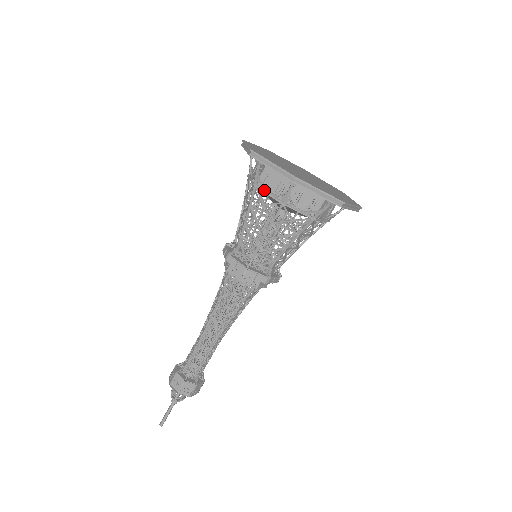
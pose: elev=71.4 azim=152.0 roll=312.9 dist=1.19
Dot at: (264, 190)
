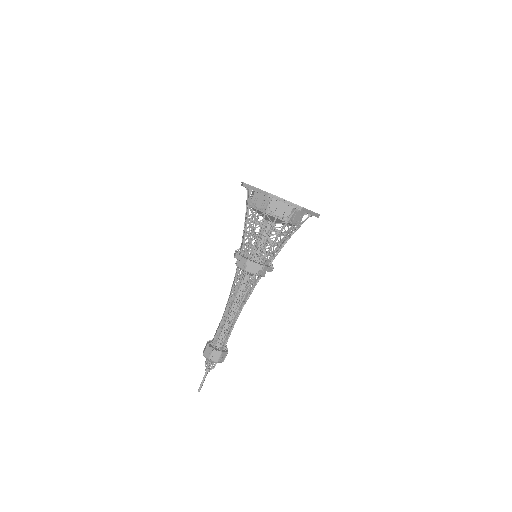
Dot at: occluded
